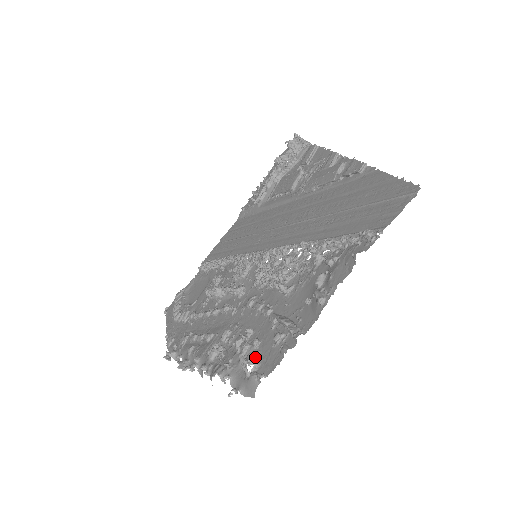
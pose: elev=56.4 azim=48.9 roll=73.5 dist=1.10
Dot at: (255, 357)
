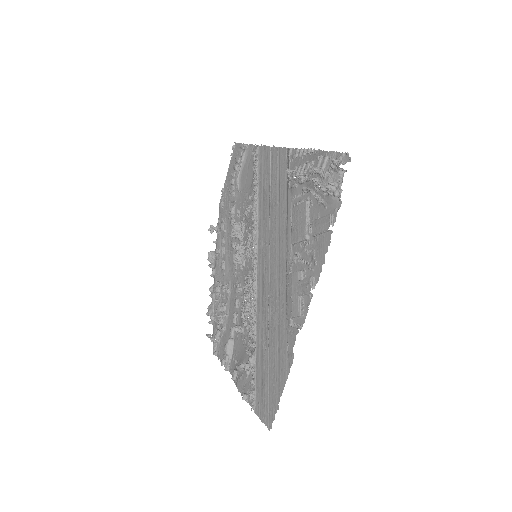
Dot at: (220, 335)
